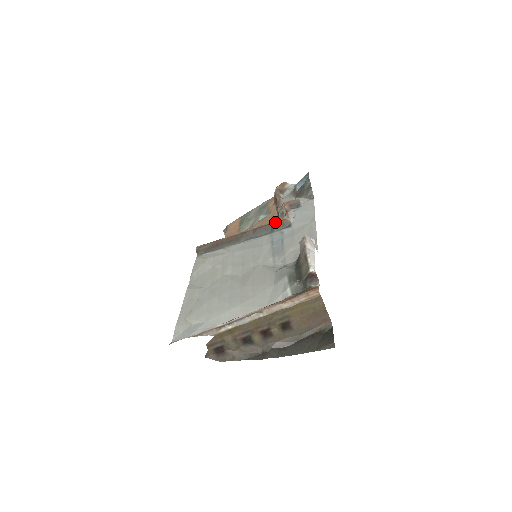
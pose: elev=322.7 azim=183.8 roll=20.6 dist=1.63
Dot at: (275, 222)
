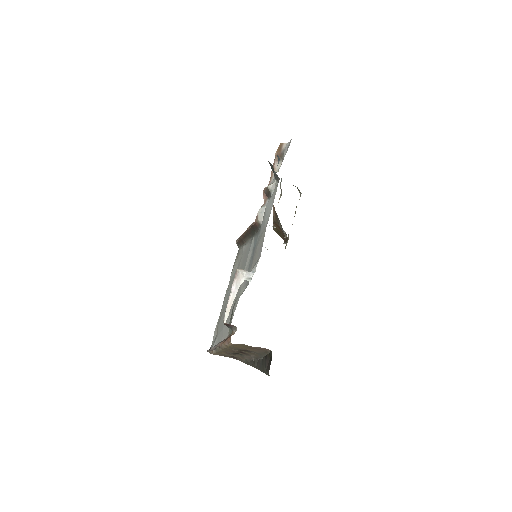
Dot at: (252, 225)
